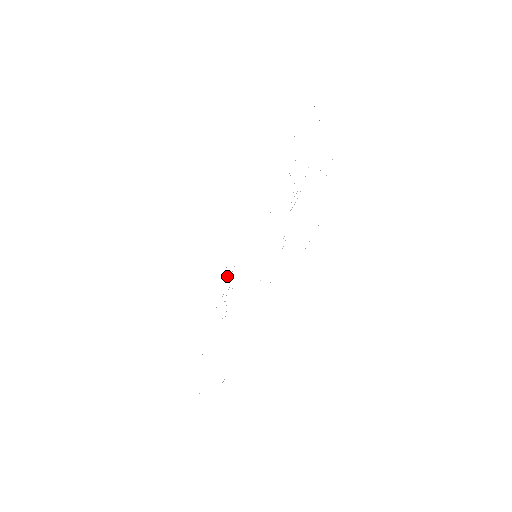
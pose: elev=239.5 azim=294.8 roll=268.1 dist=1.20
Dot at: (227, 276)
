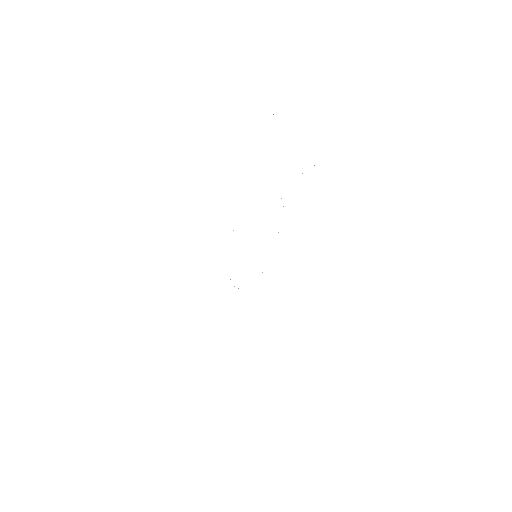
Dot at: occluded
